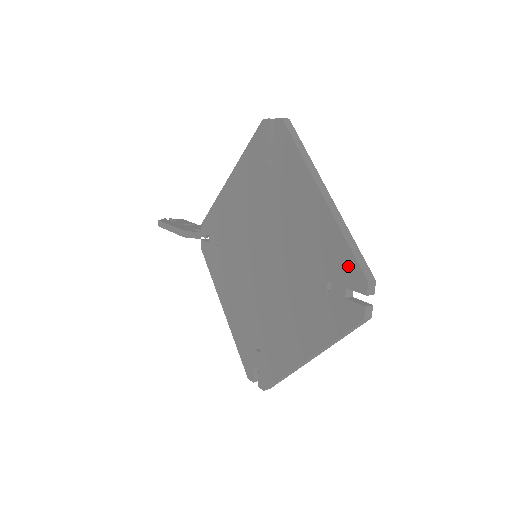
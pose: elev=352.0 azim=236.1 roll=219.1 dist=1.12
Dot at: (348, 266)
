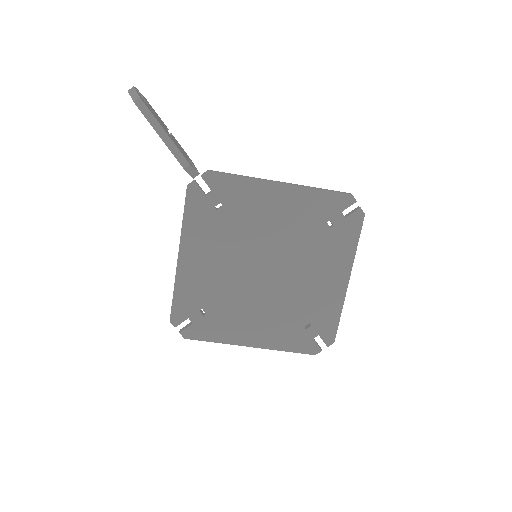
Dot at: (330, 328)
